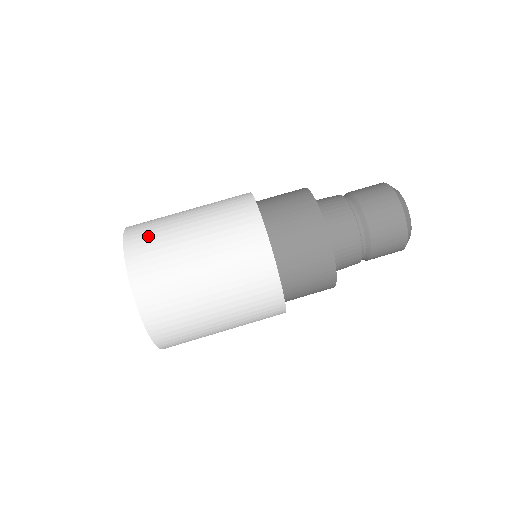
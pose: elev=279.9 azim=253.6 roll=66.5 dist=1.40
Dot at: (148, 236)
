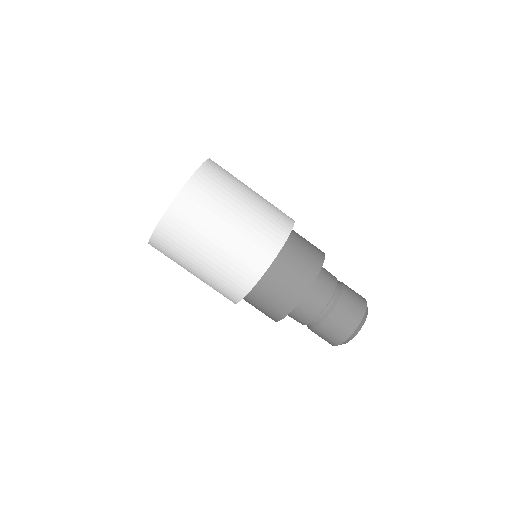
Dot at: (194, 209)
